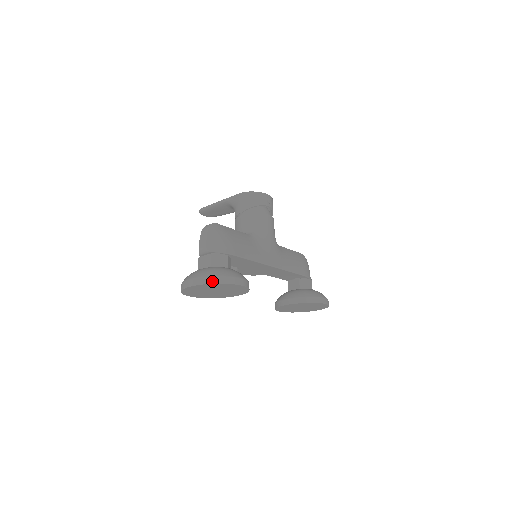
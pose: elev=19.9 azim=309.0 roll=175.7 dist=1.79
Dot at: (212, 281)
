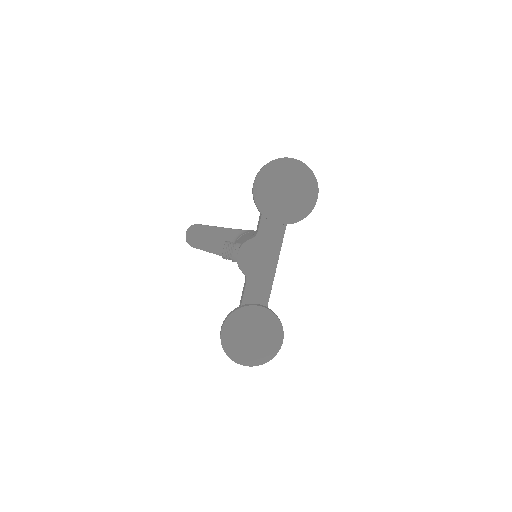
Dot at: (311, 170)
